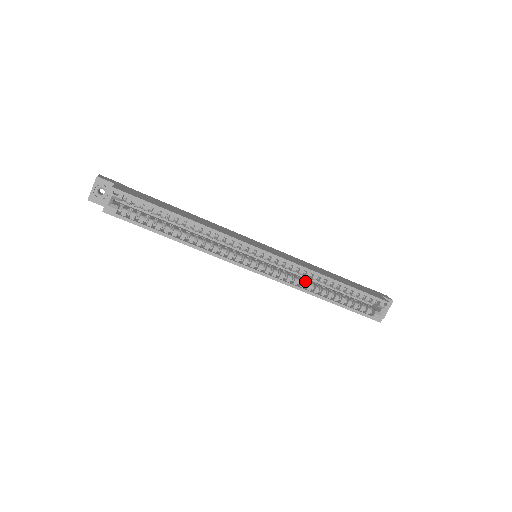
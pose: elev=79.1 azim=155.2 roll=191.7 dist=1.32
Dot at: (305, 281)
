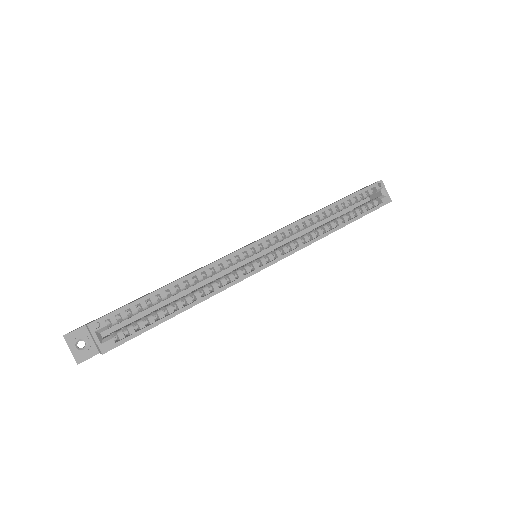
Dot at: (311, 232)
